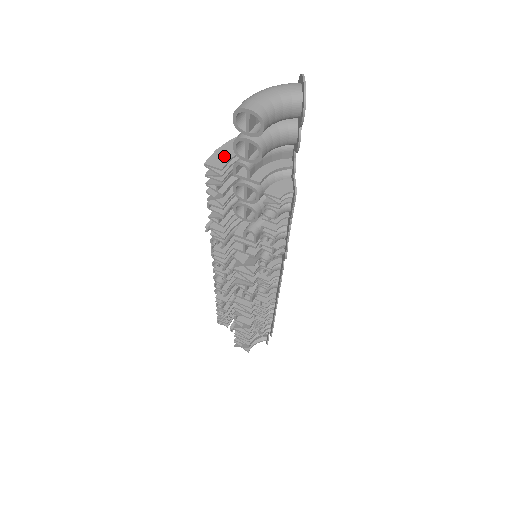
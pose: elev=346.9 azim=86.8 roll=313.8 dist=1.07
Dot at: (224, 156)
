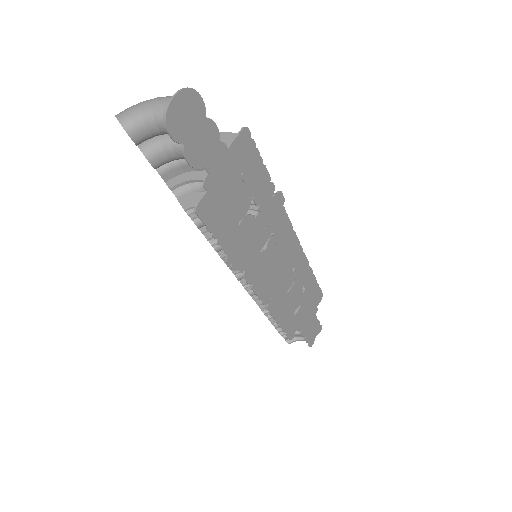
Dot at: occluded
